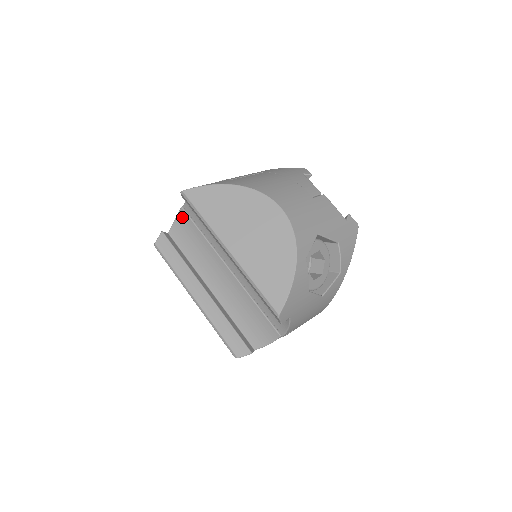
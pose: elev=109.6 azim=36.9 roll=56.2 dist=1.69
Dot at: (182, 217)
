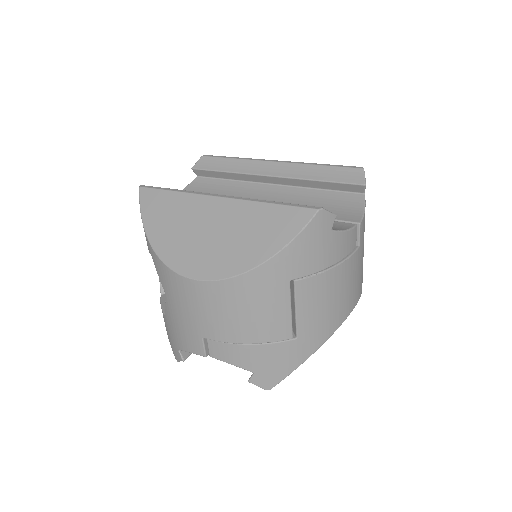
Dot at: occluded
